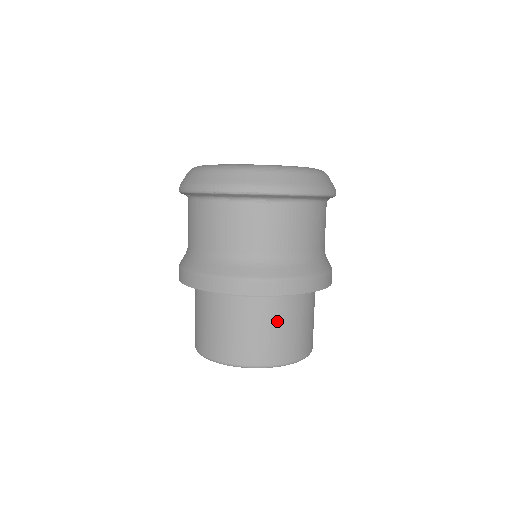
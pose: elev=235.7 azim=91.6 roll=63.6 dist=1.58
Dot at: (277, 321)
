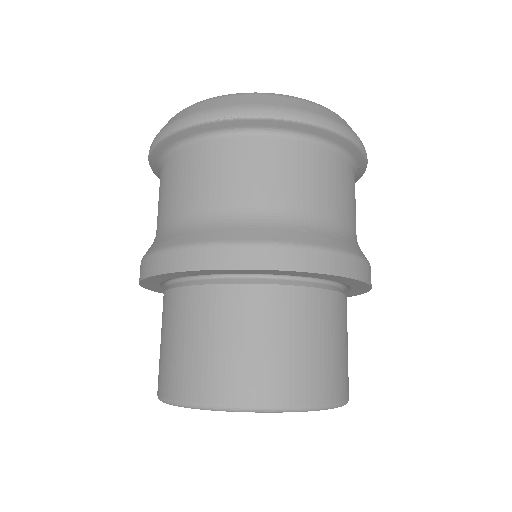
Dot at: (319, 328)
